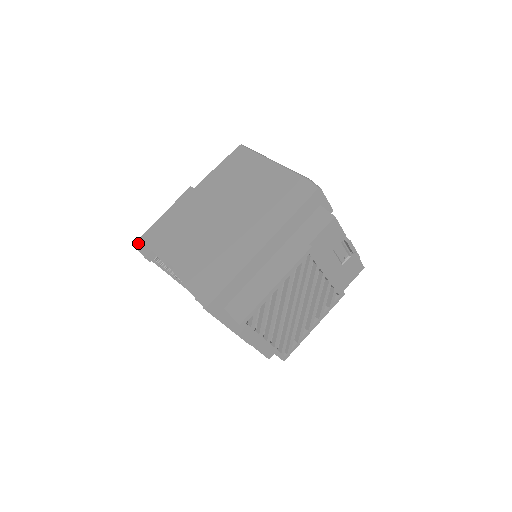
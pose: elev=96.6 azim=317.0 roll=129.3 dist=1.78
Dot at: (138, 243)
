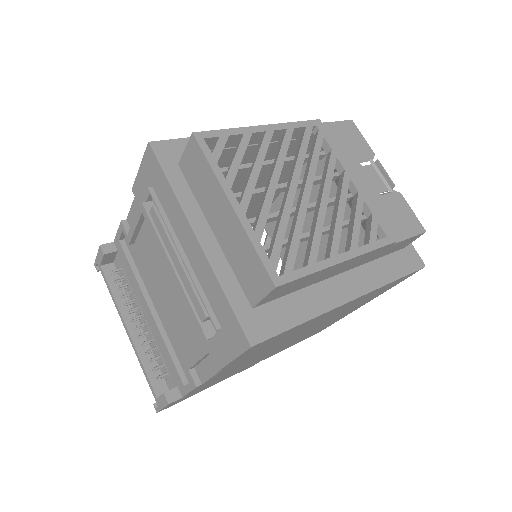
Dot at: occluded
